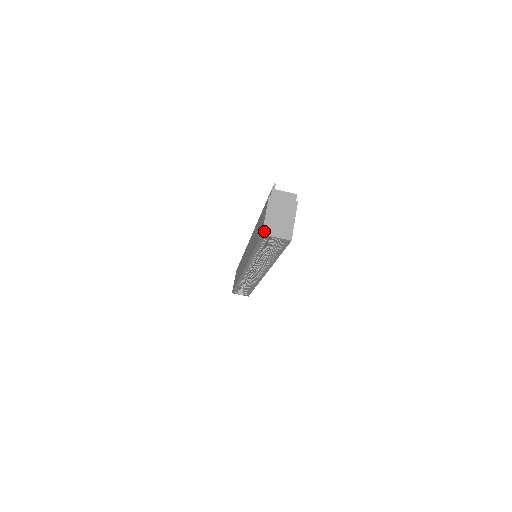
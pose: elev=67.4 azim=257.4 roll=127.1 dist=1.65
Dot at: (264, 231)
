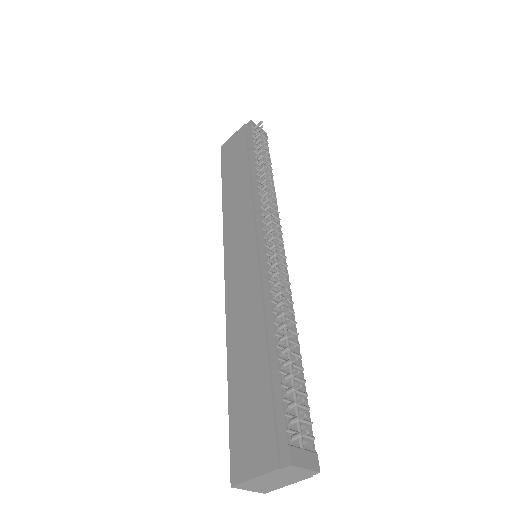
Dot at: (237, 486)
